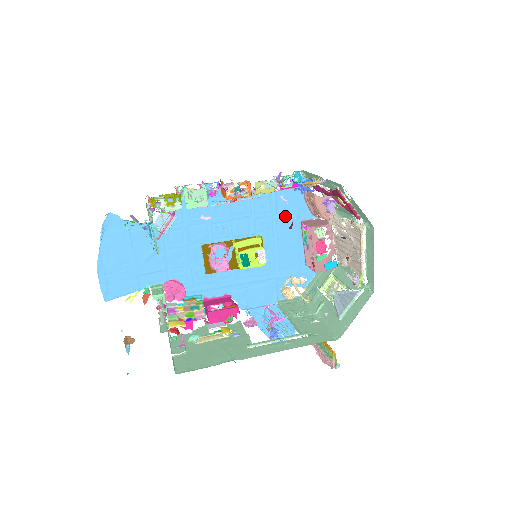
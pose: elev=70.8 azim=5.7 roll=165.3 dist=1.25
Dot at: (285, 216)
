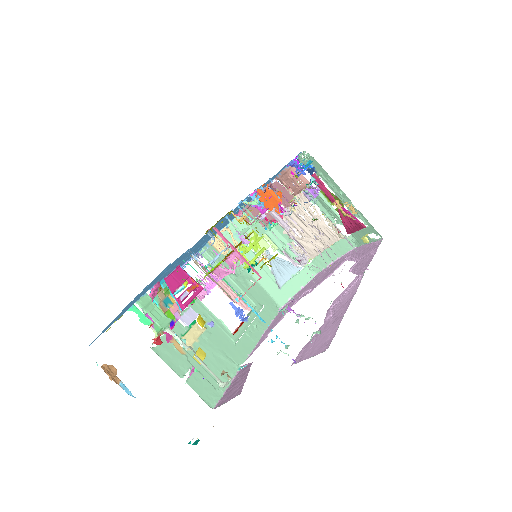
Dot at: occluded
